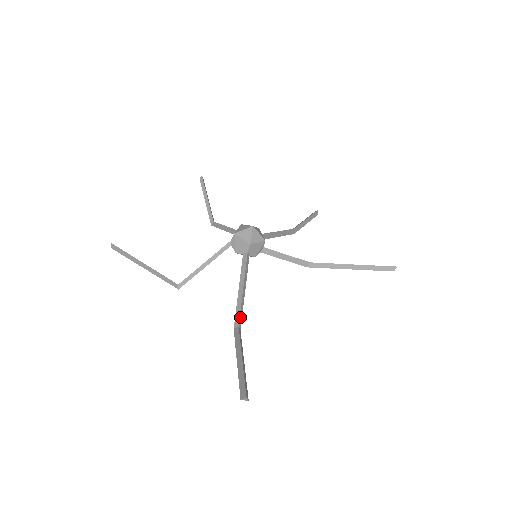
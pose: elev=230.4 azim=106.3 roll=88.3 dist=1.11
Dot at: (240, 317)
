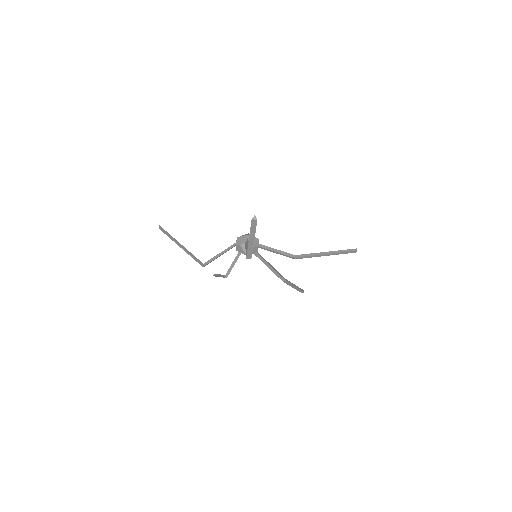
Dot at: occluded
